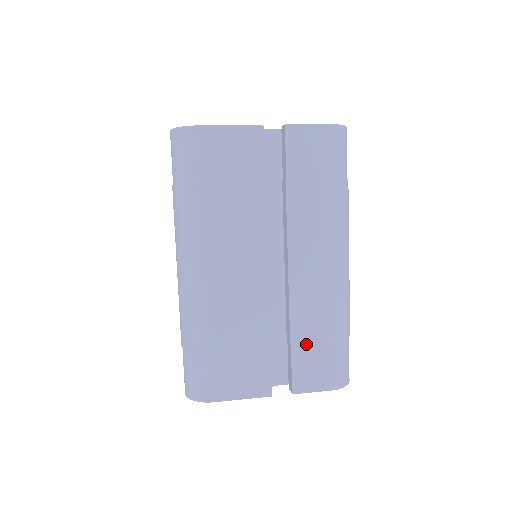
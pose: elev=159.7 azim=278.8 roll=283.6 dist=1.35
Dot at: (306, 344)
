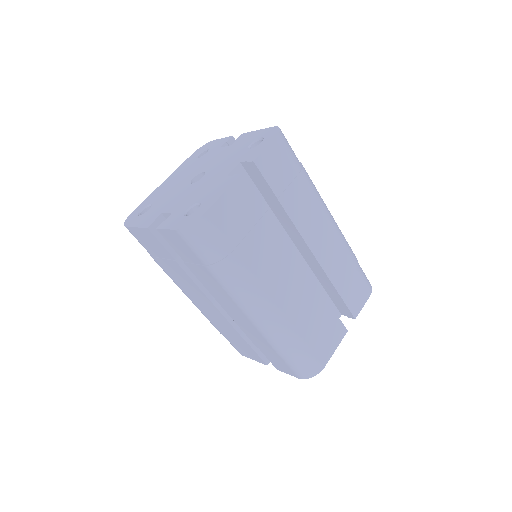
Dot at: (345, 286)
